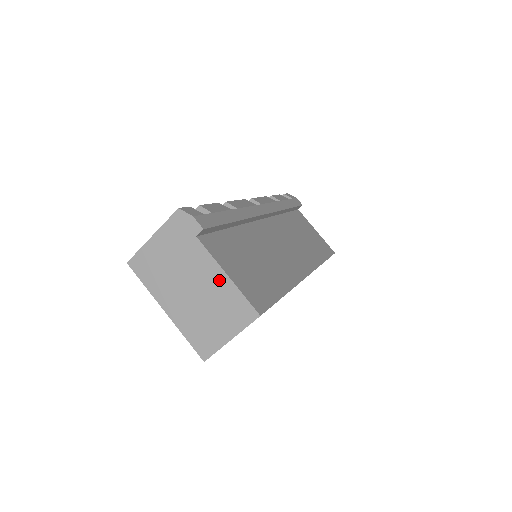
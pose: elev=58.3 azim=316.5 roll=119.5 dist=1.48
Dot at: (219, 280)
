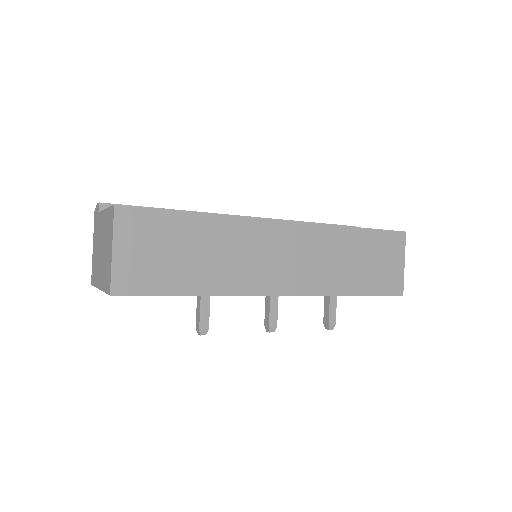
Dot at: (105, 219)
